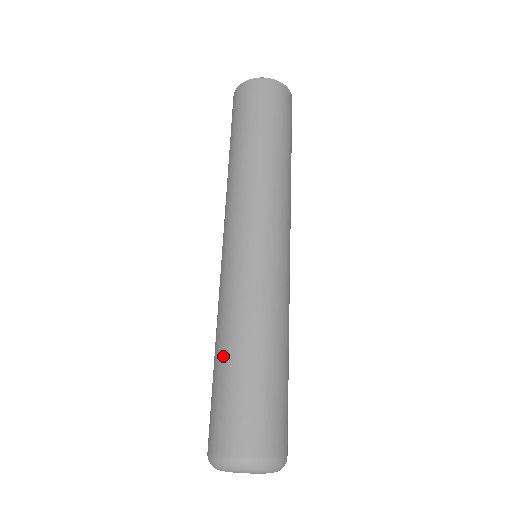
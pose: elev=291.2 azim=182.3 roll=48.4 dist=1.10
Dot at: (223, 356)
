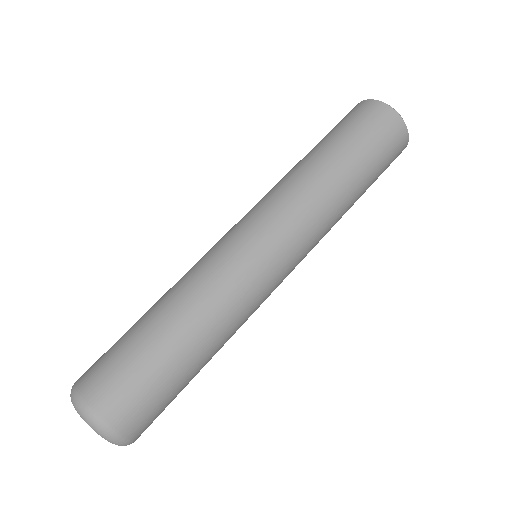
Dot at: (151, 313)
